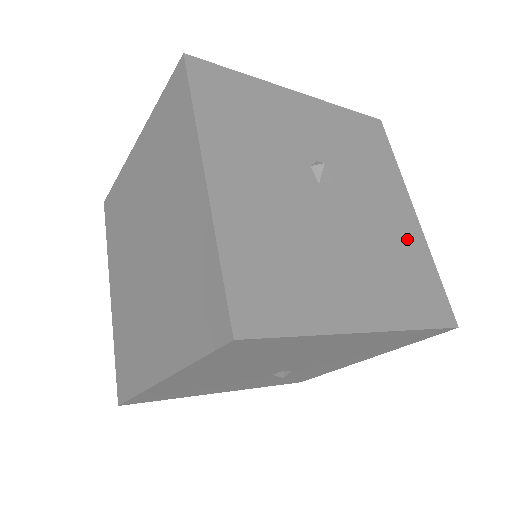
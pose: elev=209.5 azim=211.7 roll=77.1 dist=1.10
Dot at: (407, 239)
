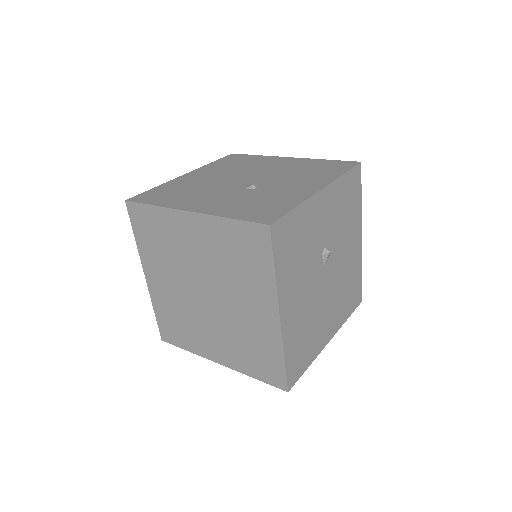
Dot at: (354, 263)
